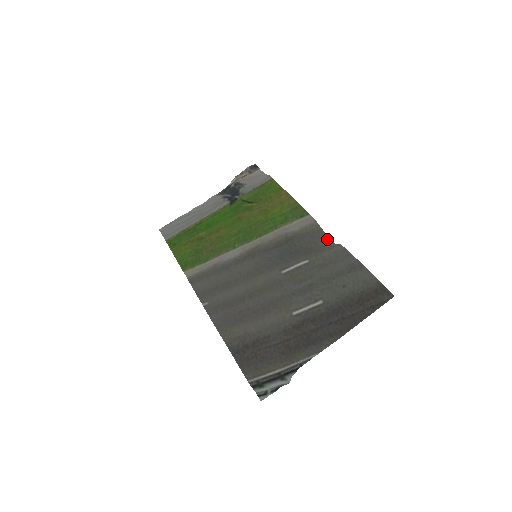
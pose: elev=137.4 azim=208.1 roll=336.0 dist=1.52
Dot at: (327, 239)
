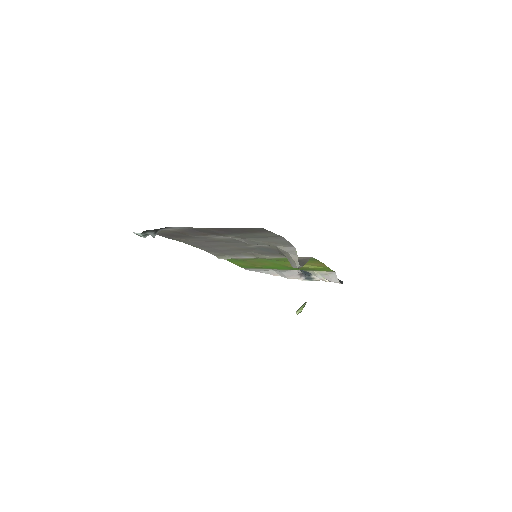
Dot at: occluded
